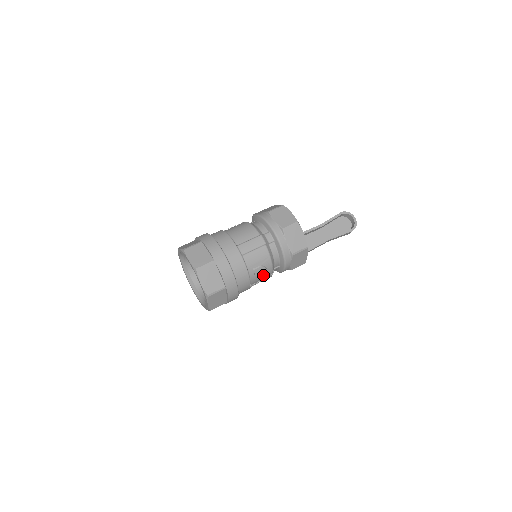
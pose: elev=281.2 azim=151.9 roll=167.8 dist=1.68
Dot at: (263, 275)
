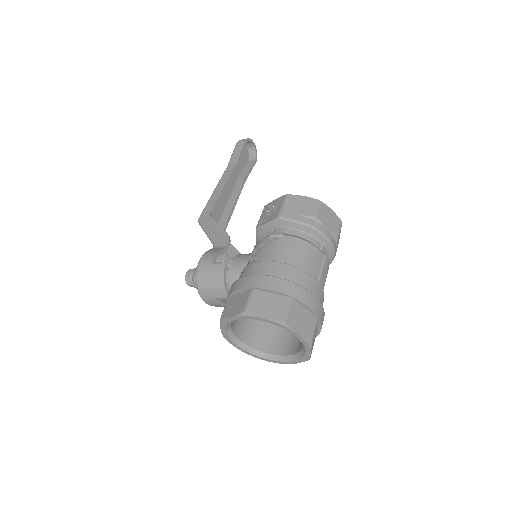
Dot at: occluded
